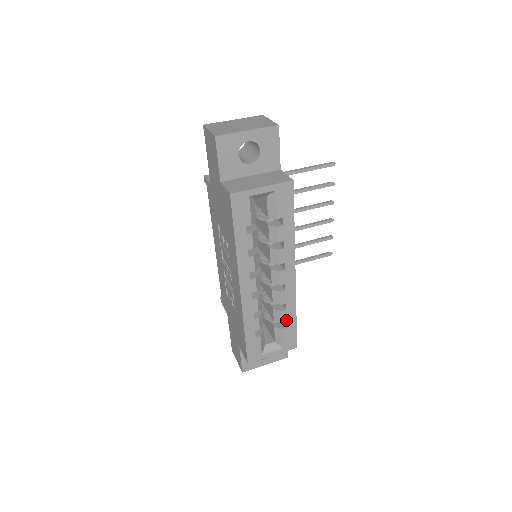
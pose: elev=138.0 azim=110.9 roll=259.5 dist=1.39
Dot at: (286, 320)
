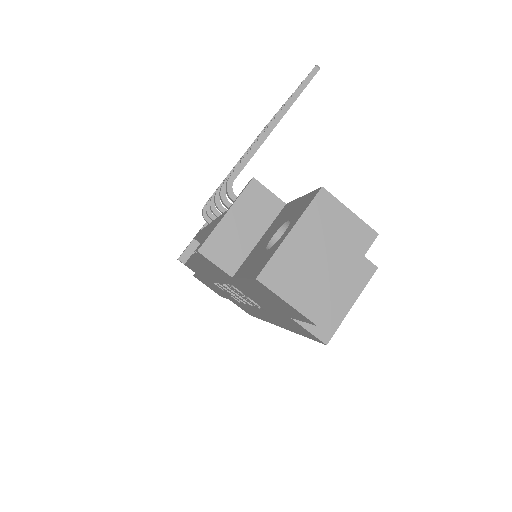
Dot at: occluded
